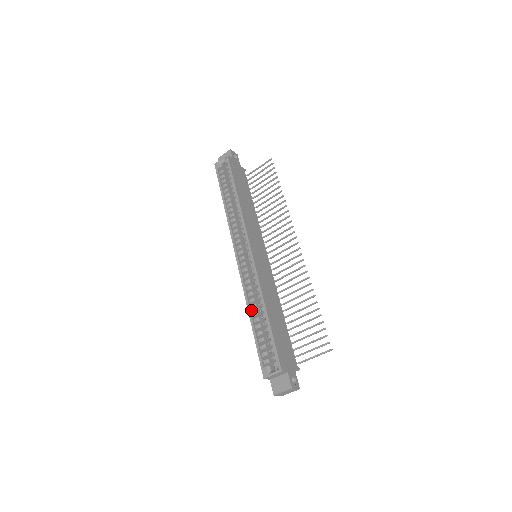
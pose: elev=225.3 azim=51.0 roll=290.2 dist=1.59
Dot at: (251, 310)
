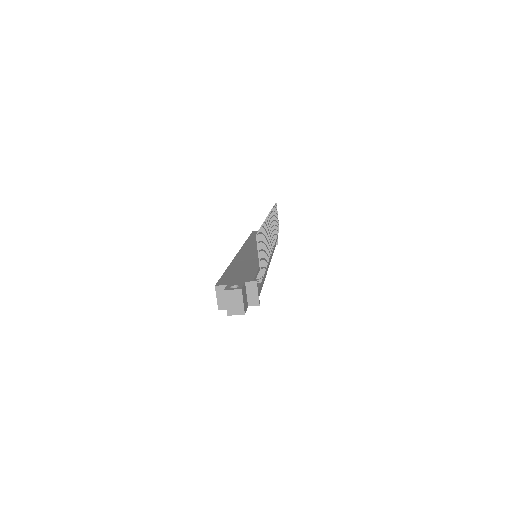
Dot at: occluded
